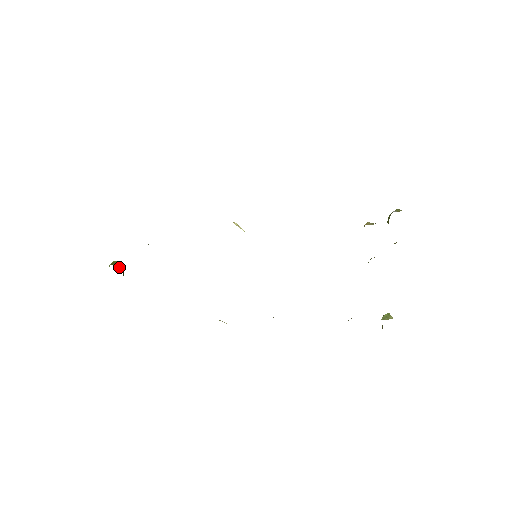
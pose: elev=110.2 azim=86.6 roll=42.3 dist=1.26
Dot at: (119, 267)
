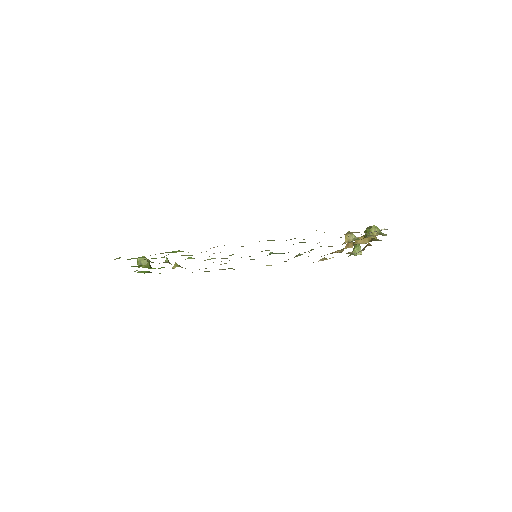
Dot at: (146, 266)
